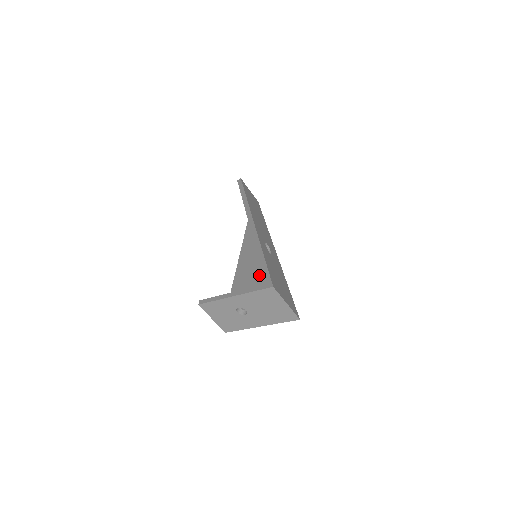
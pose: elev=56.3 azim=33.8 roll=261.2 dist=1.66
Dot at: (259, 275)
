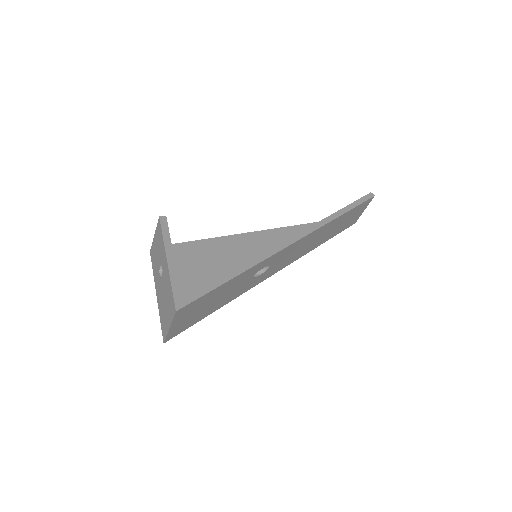
Dot at: (231, 268)
